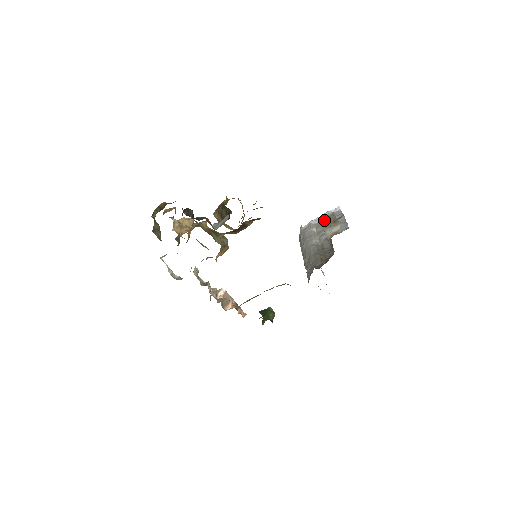
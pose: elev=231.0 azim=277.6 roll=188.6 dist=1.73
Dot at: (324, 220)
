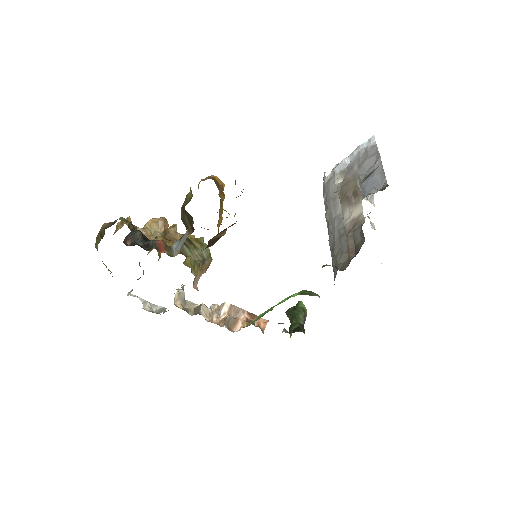
Dot at: (341, 188)
